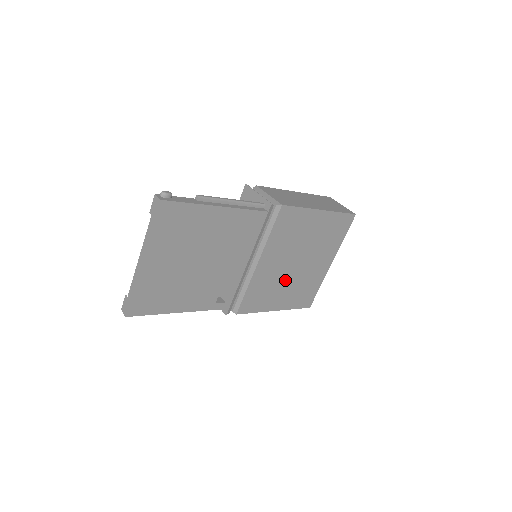
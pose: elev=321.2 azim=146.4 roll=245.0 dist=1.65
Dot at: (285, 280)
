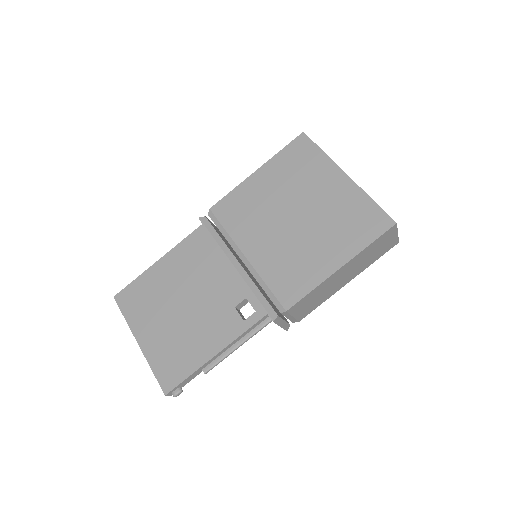
Dot at: (304, 238)
